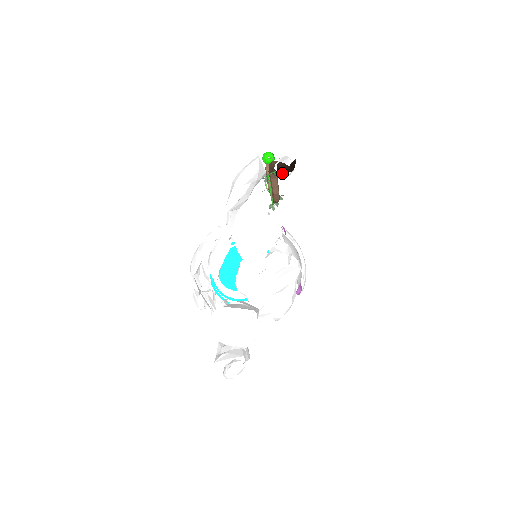
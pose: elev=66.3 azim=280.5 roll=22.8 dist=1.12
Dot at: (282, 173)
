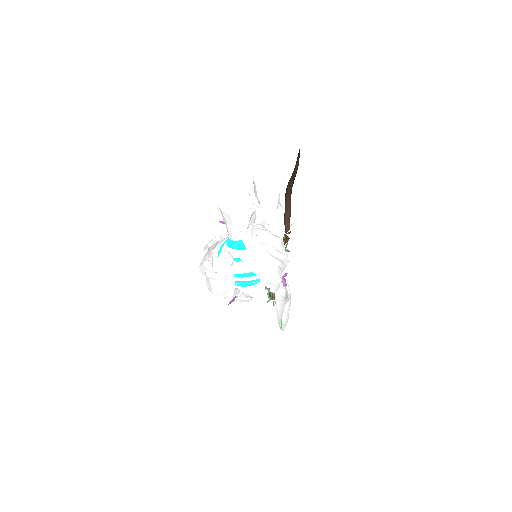
Dot at: (287, 209)
